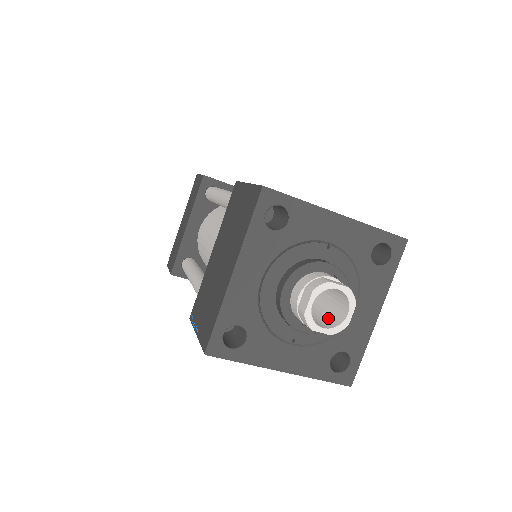
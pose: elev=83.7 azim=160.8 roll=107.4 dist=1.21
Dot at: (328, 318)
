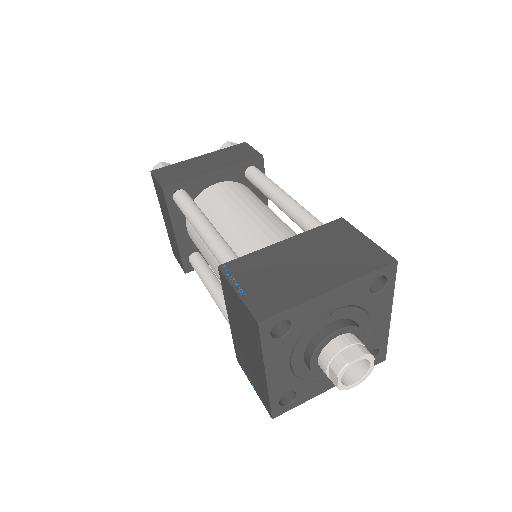
Dot at: occluded
